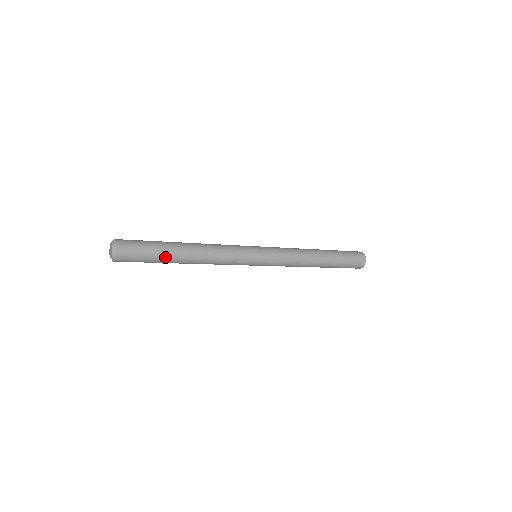
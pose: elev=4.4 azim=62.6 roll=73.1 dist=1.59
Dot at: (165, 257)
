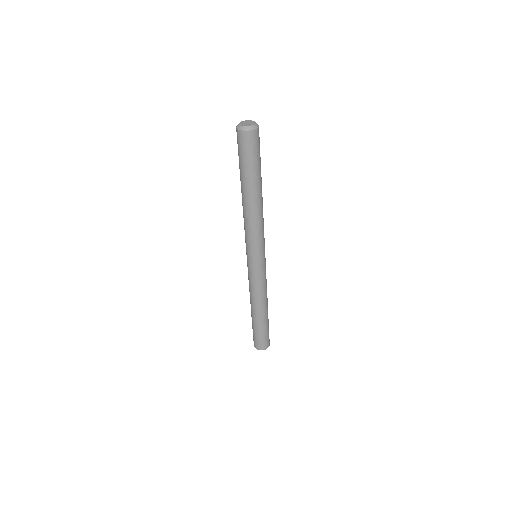
Dot at: (252, 176)
